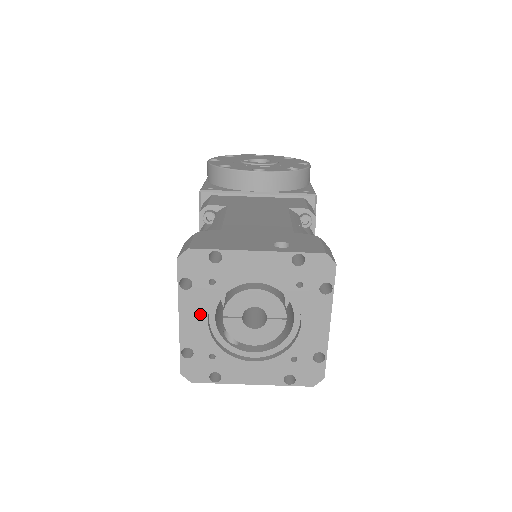
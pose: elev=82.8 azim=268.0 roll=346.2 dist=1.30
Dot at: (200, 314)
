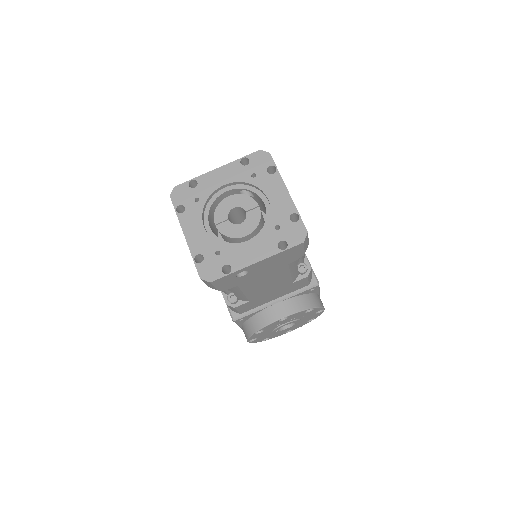
Dot at: (197, 225)
